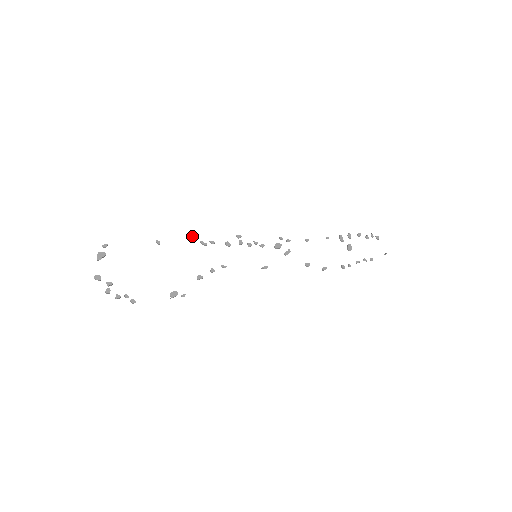
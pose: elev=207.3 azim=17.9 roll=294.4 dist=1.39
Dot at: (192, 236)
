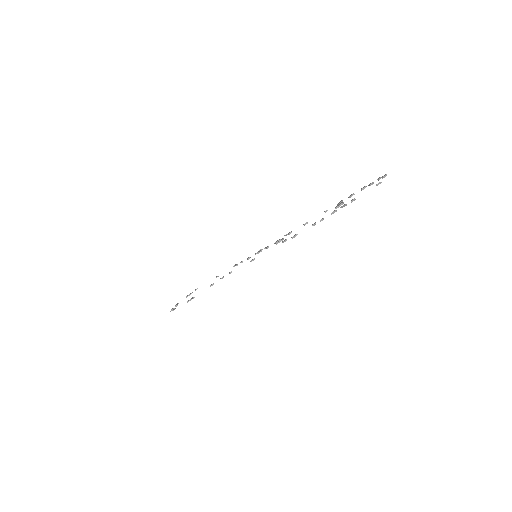
Dot at: (235, 264)
